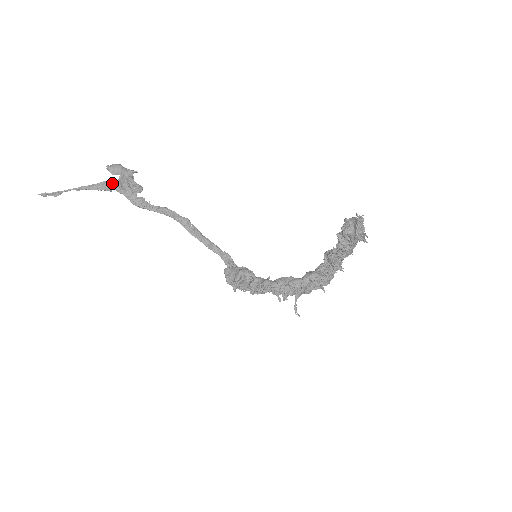
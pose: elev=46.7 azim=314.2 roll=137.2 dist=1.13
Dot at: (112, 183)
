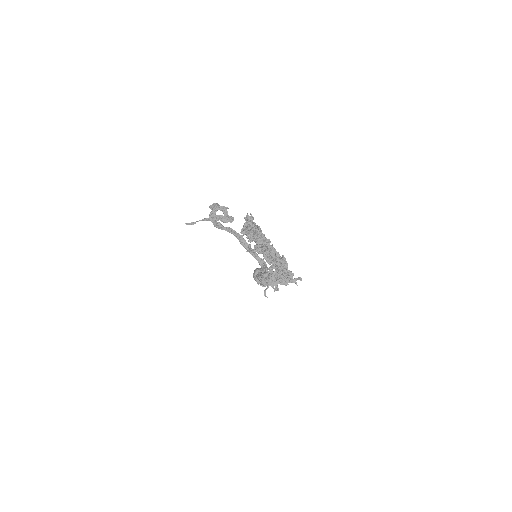
Dot at: (218, 216)
